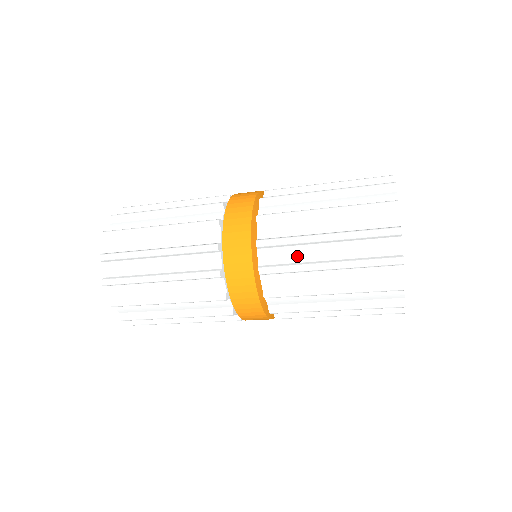
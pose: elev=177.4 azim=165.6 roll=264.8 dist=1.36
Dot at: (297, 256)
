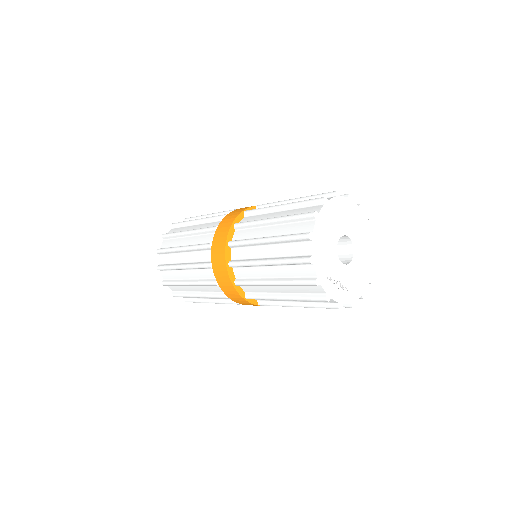
Dot at: (253, 234)
